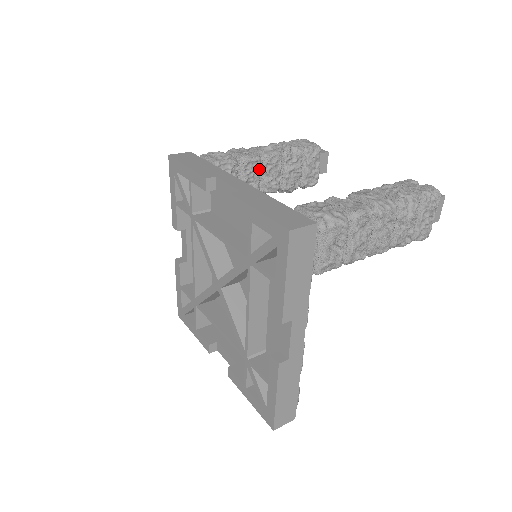
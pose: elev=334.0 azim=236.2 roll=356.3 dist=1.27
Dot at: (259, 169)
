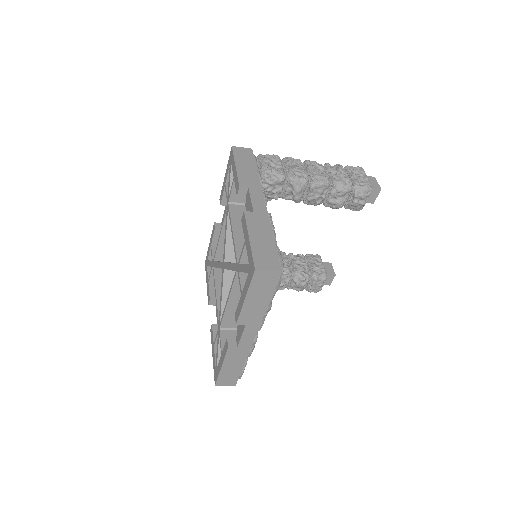
Dot at: occluded
